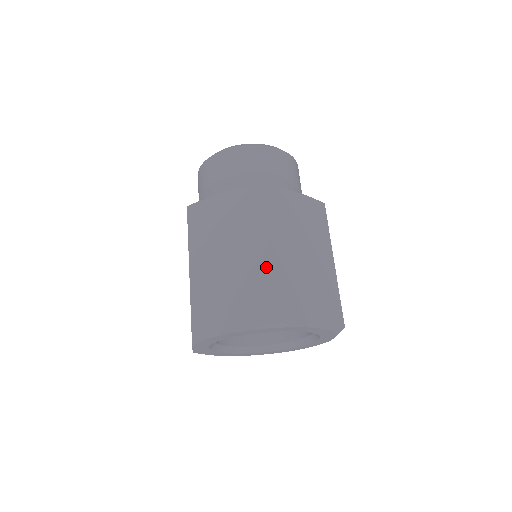
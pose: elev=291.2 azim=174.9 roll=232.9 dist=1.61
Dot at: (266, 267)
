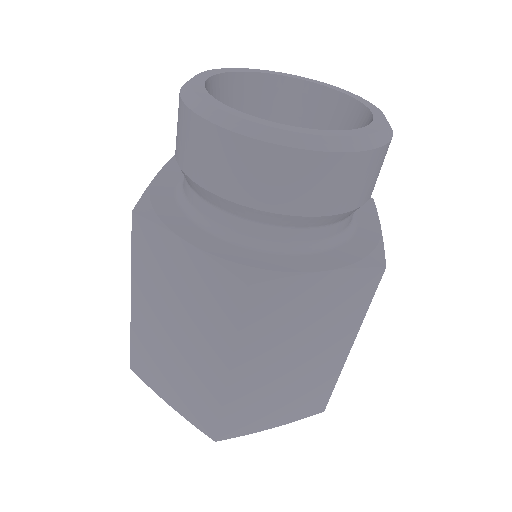
Dot at: (218, 389)
